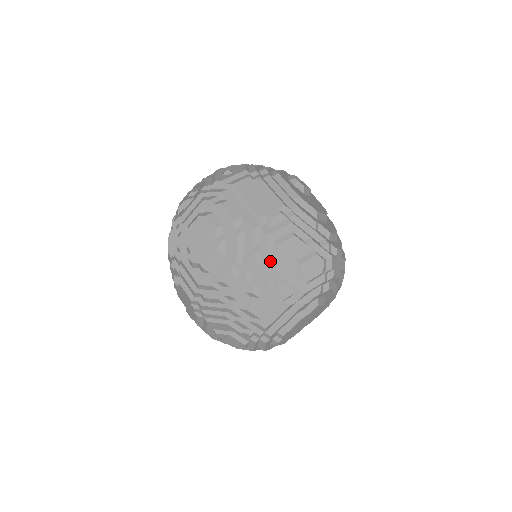
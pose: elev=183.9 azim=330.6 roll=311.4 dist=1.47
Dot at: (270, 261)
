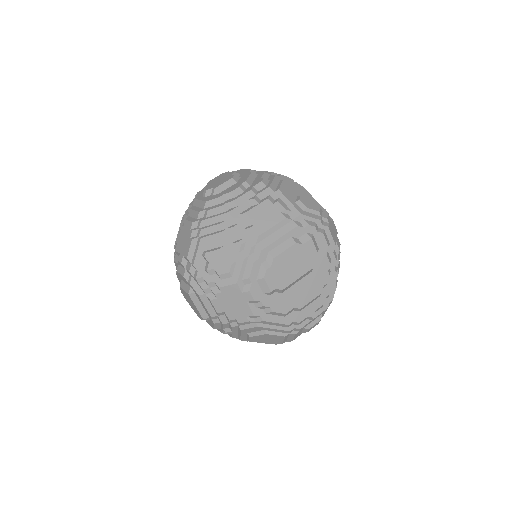
Dot at: (275, 185)
